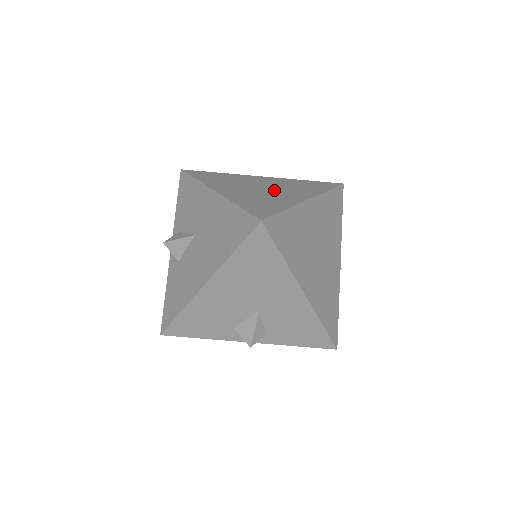
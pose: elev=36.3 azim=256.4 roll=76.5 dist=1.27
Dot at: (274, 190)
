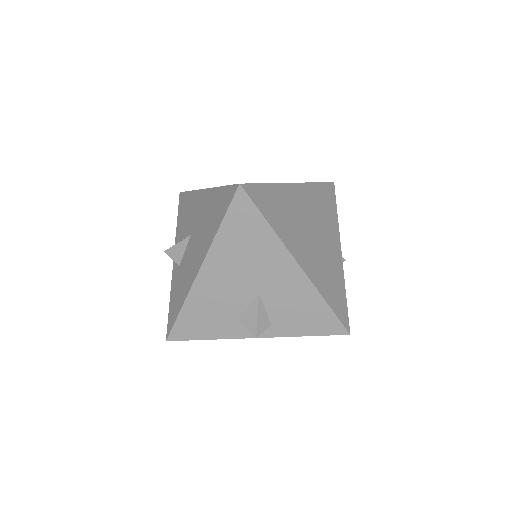
Dot at: occluded
